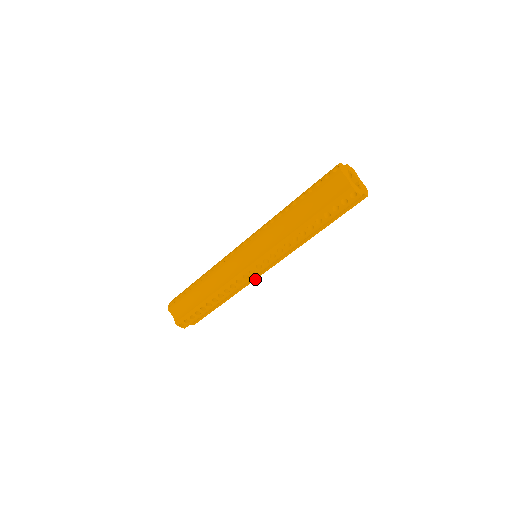
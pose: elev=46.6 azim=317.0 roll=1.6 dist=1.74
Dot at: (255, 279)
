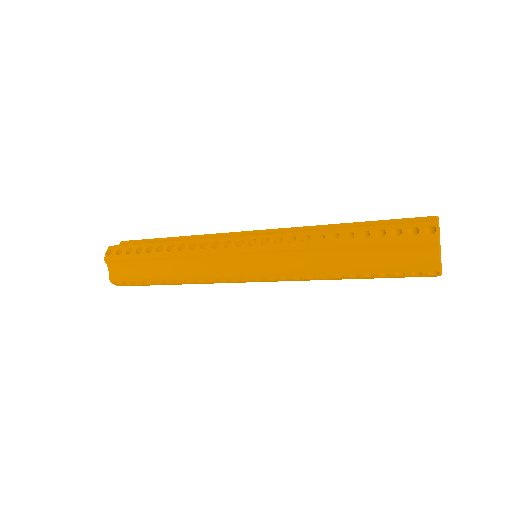
Dot at: occluded
